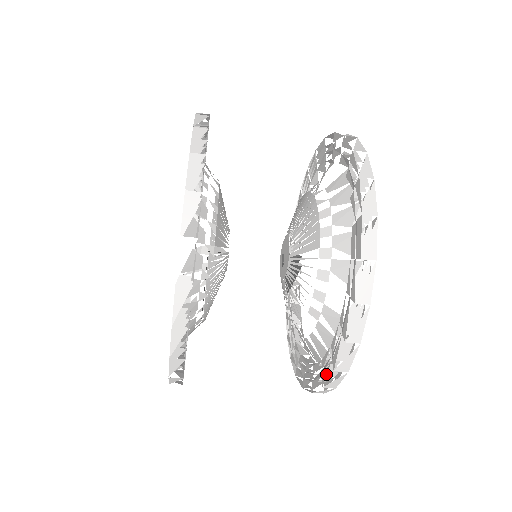
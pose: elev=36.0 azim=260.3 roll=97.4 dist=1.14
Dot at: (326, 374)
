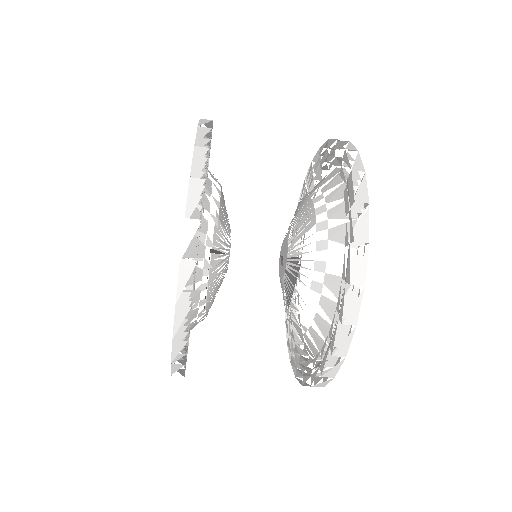
Dot at: (334, 337)
